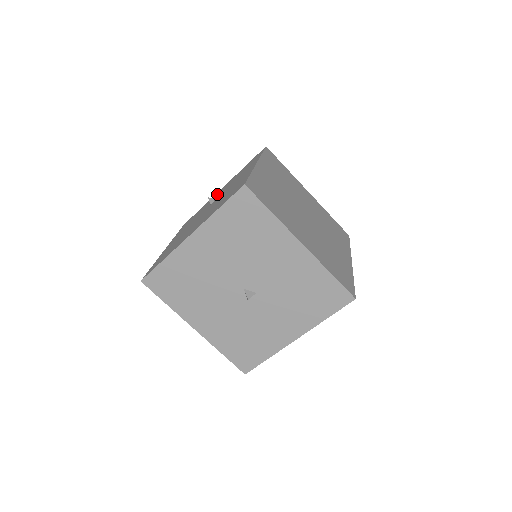
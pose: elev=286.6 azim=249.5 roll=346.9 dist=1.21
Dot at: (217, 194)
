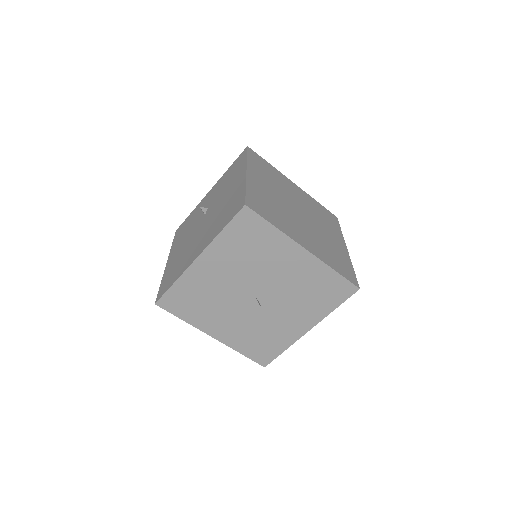
Dot at: (206, 200)
